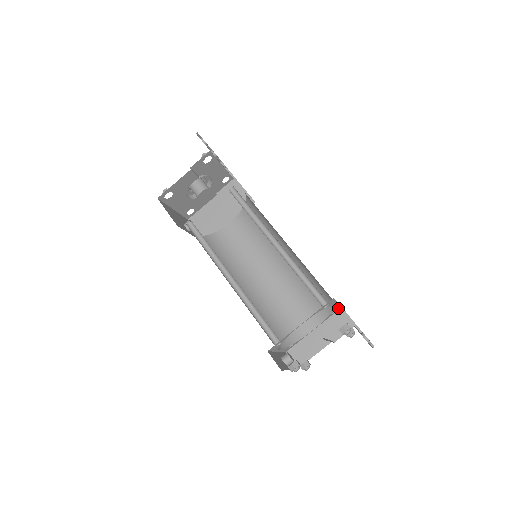
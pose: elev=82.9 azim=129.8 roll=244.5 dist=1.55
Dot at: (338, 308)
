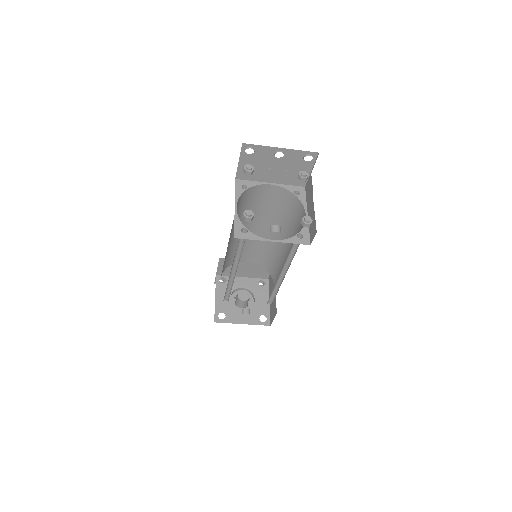
Dot at: (297, 189)
